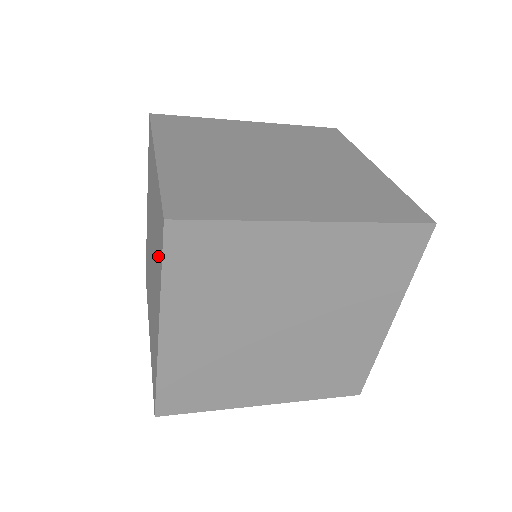
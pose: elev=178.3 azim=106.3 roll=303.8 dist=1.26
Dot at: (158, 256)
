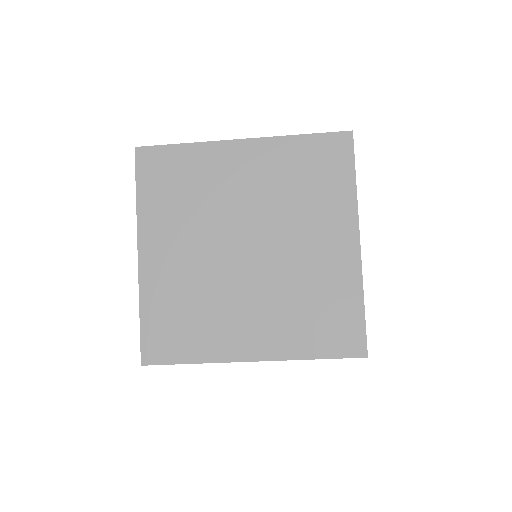
Dot at: occluded
